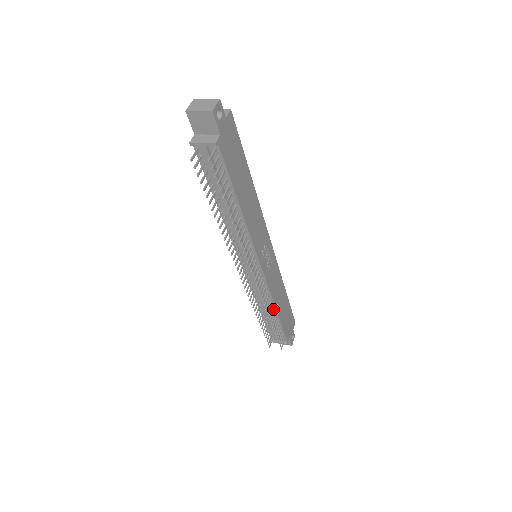
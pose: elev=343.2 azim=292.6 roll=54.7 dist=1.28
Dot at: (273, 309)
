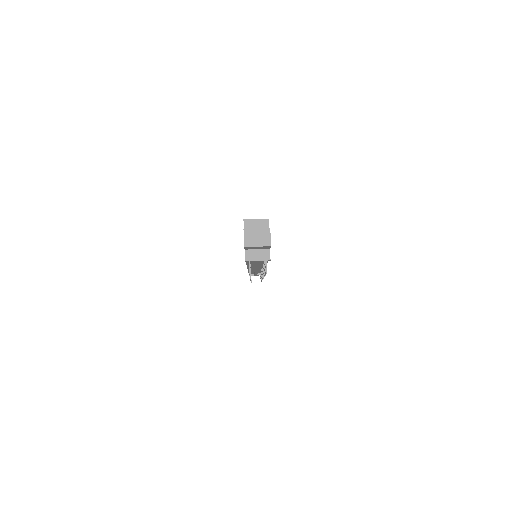
Dot at: occluded
